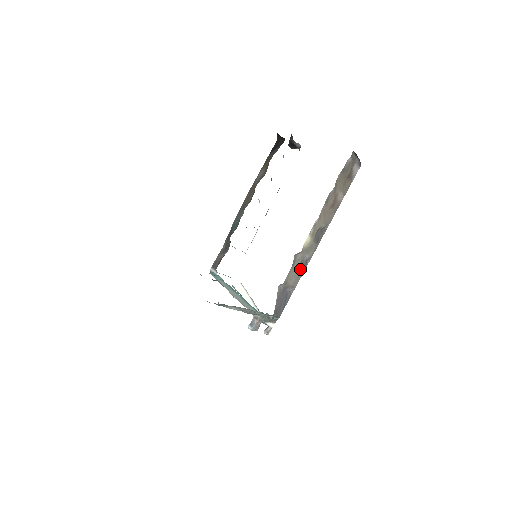
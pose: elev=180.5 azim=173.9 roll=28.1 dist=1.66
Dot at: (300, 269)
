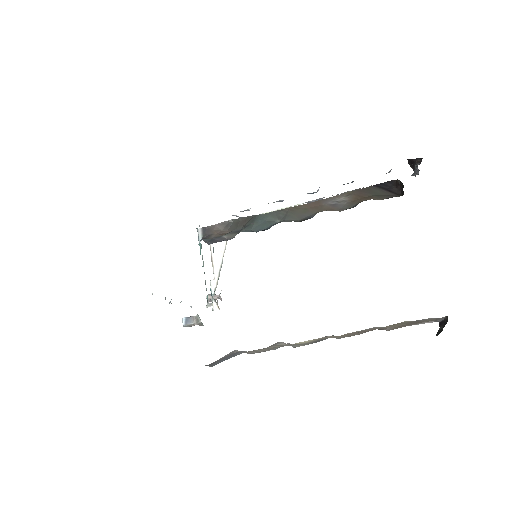
Dot at: (273, 348)
